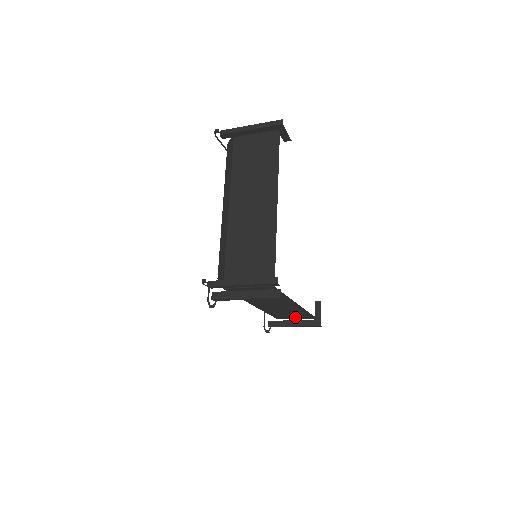
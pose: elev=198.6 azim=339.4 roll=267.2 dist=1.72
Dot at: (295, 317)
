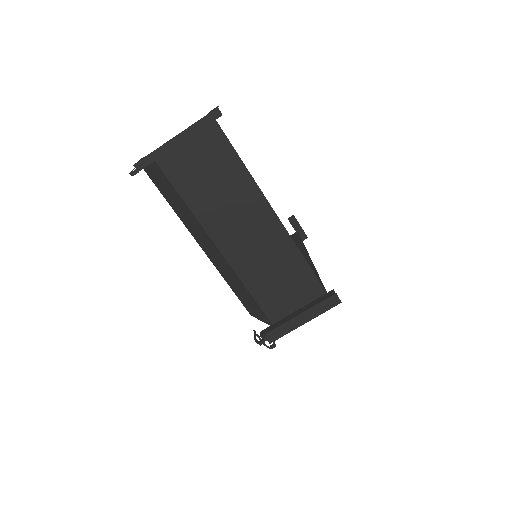
Dot at: occluded
